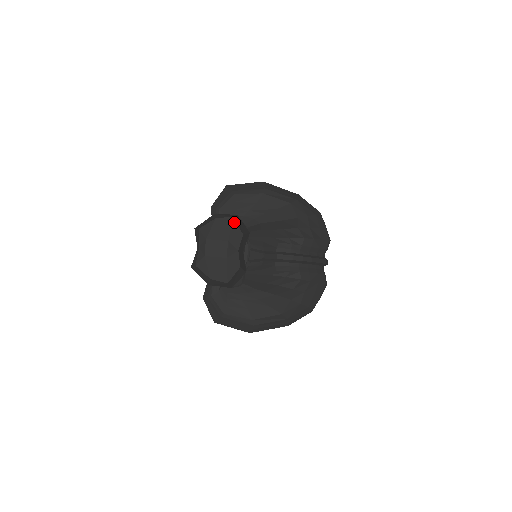
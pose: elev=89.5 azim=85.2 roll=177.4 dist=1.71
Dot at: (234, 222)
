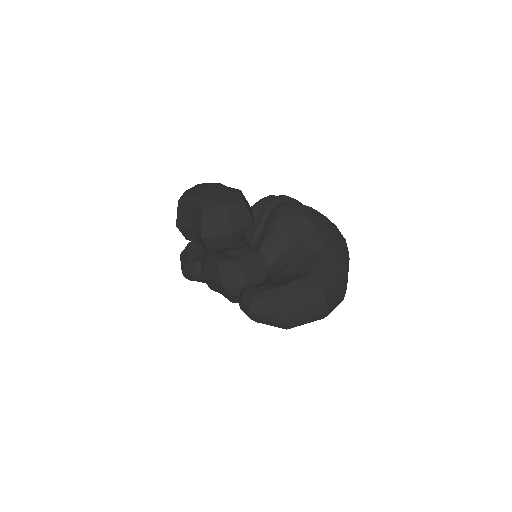
Dot at: occluded
